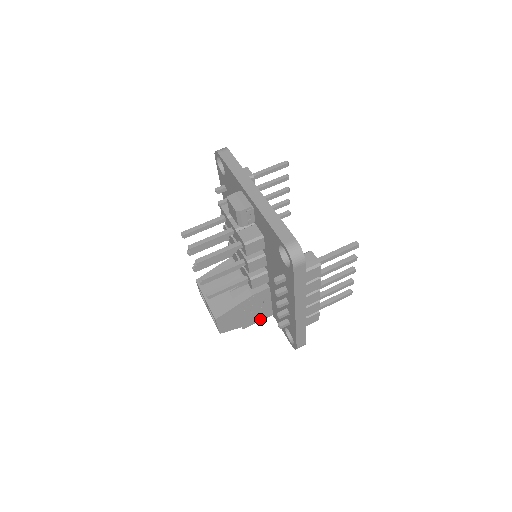
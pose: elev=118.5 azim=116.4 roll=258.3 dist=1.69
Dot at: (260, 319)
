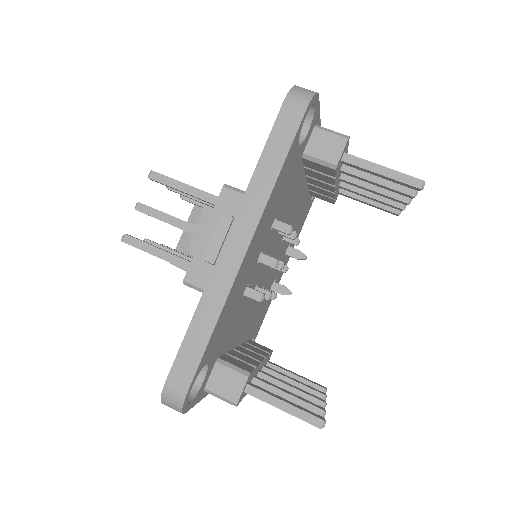
Dot at: occluded
